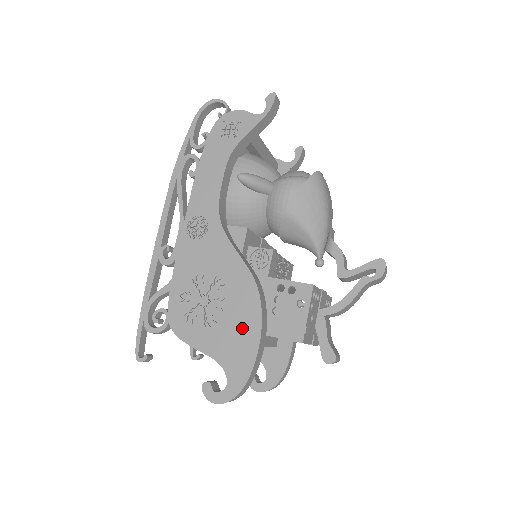
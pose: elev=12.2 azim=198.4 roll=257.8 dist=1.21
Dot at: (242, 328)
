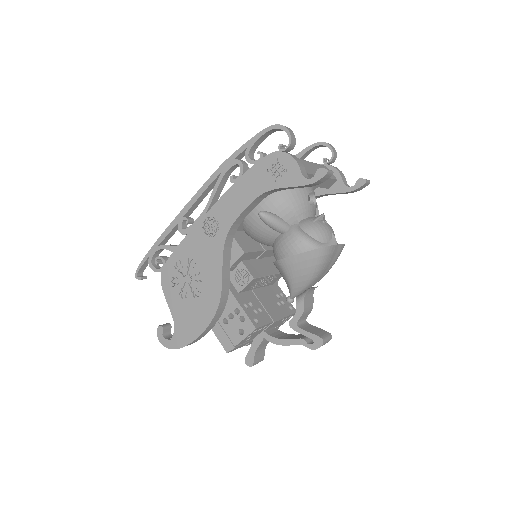
Dot at: (197, 317)
